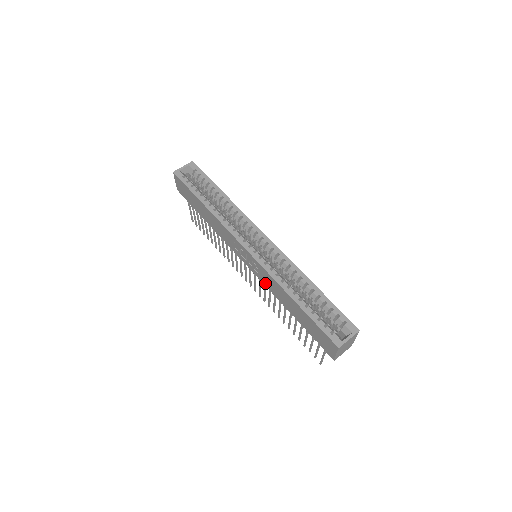
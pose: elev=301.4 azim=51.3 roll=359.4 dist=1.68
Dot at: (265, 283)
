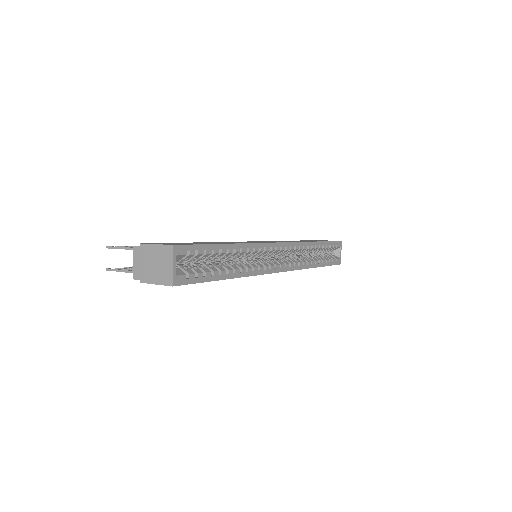
Dot at: occluded
